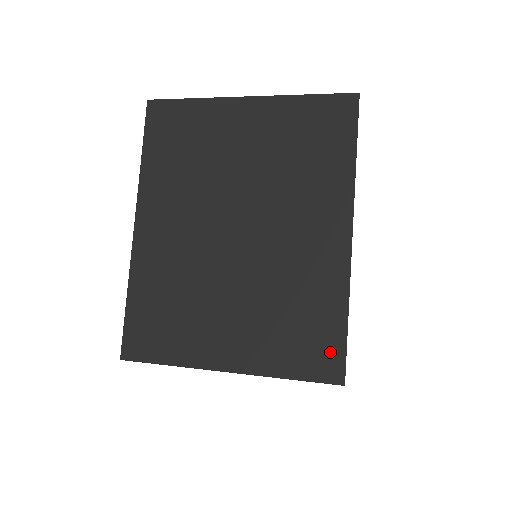
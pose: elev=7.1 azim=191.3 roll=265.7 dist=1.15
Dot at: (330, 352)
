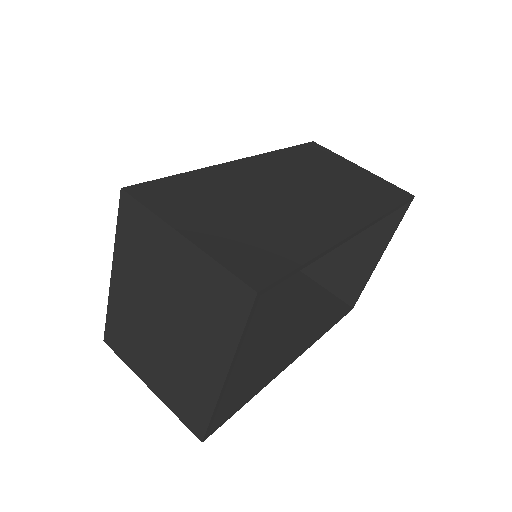
Dot at: (199, 423)
